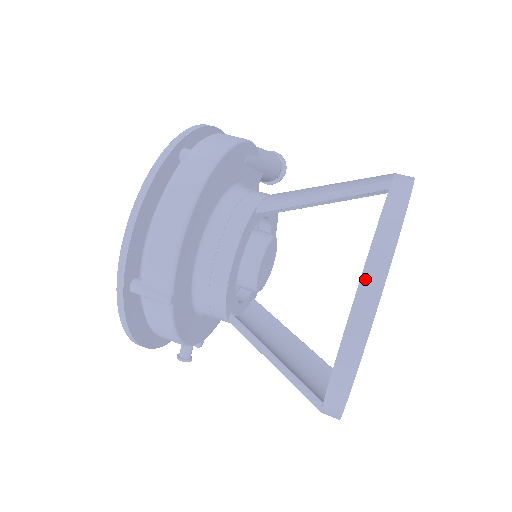
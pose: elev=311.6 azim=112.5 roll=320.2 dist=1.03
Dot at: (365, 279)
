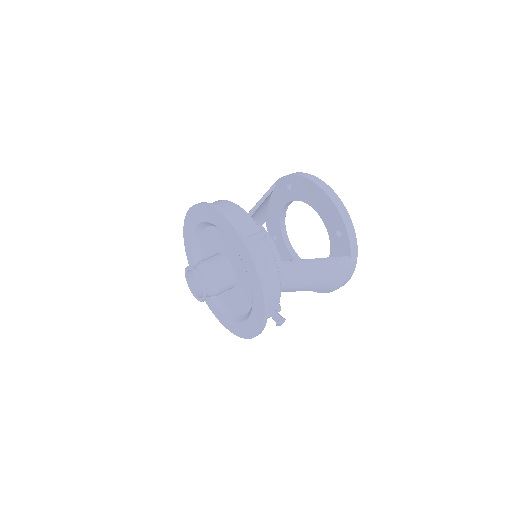
Dot at: (309, 178)
